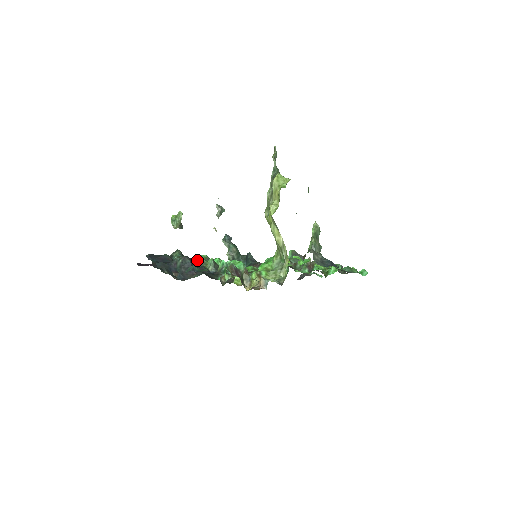
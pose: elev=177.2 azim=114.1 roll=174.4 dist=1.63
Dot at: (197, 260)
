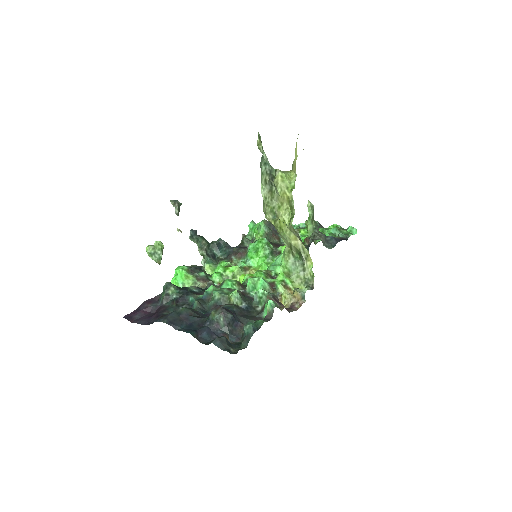
Dot at: (216, 297)
